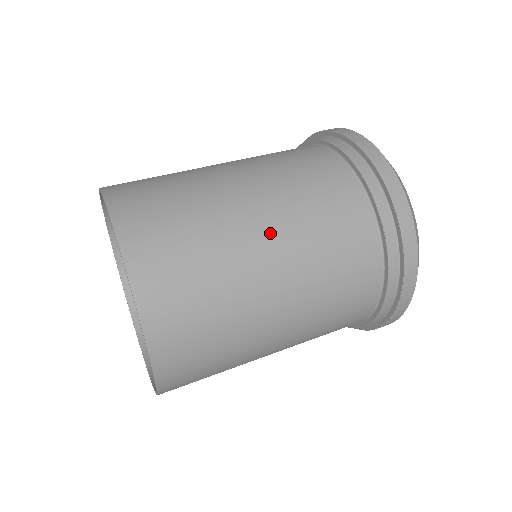
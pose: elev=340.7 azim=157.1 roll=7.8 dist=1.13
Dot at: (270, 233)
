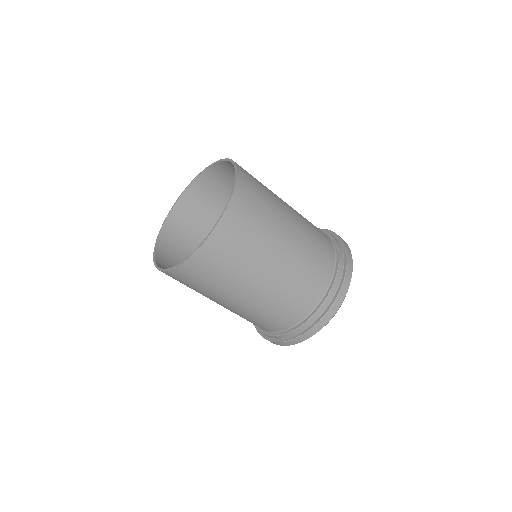
Dot at: (280, 265)
